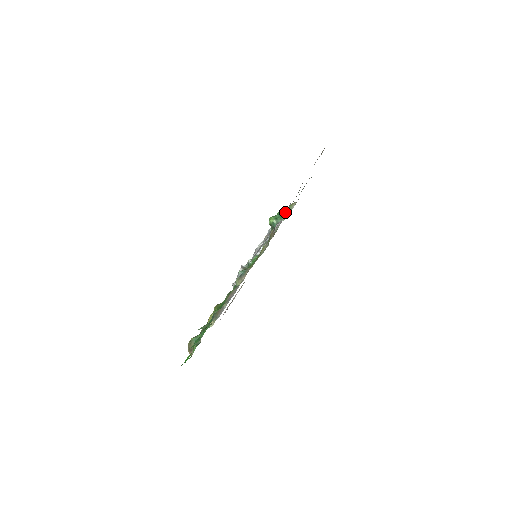
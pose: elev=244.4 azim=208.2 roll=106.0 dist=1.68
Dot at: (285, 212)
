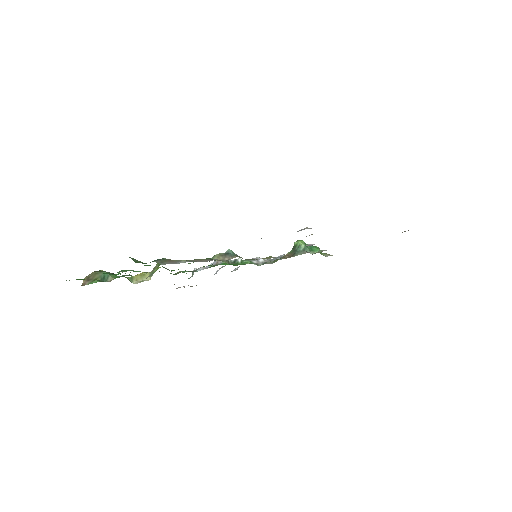
Dot at: occluded
